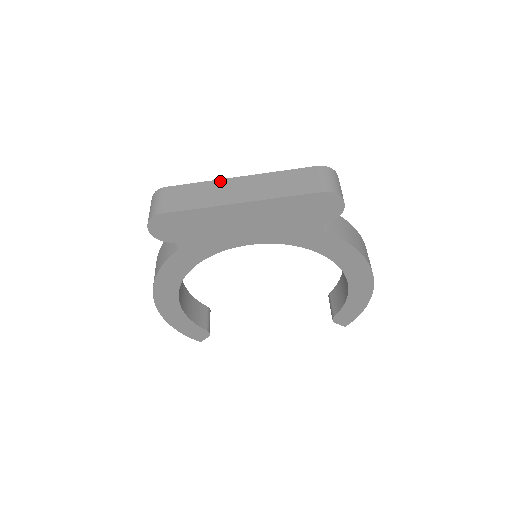
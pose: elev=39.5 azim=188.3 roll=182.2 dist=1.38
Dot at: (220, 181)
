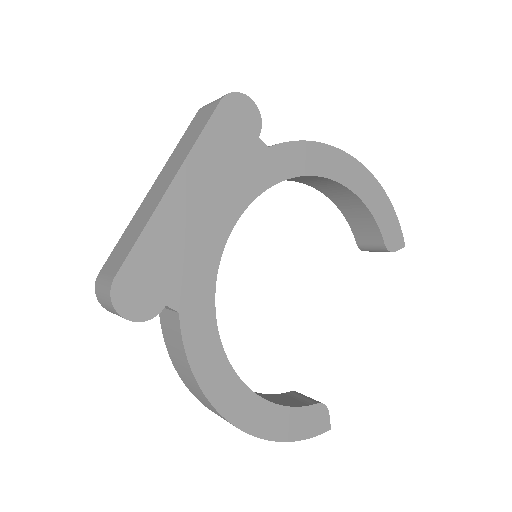
Dot at: (138, 210)
